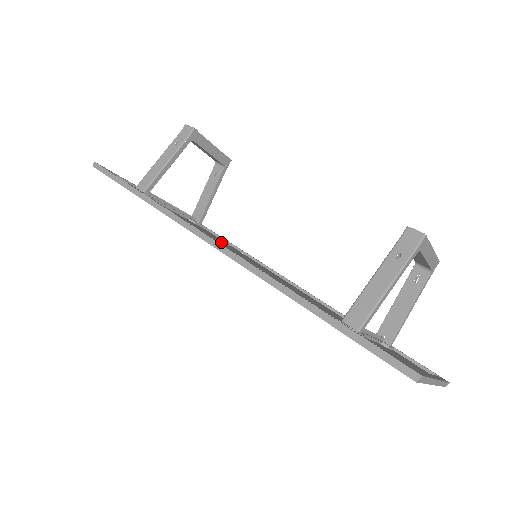
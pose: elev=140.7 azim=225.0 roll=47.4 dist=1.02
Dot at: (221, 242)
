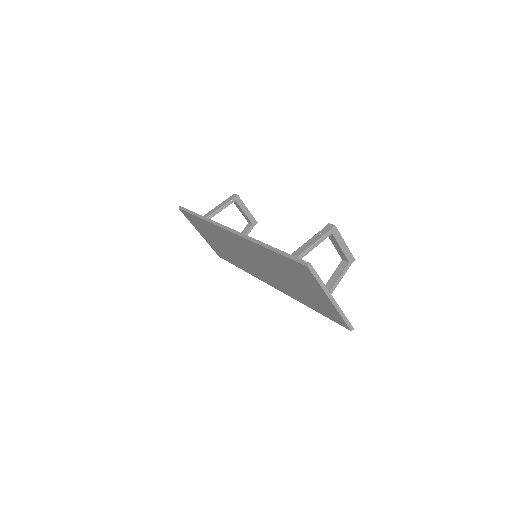
Dot at: occluded
